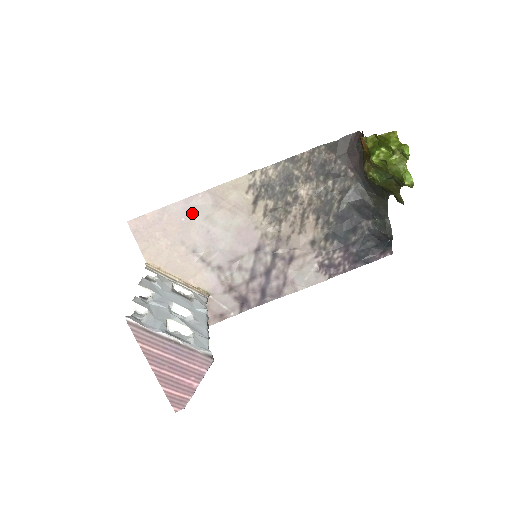
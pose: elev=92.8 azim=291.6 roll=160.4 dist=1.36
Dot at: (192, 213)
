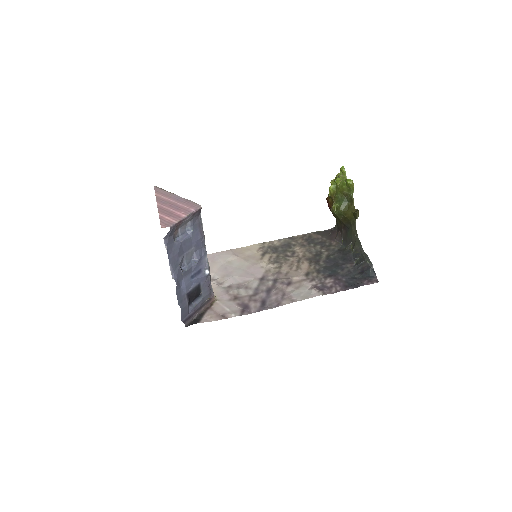
Dot at: (217, 259)
